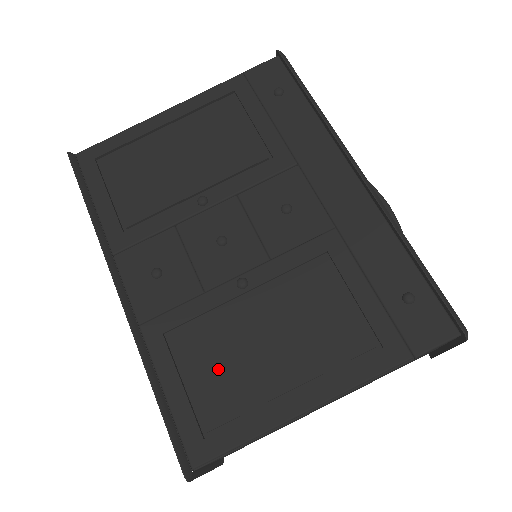
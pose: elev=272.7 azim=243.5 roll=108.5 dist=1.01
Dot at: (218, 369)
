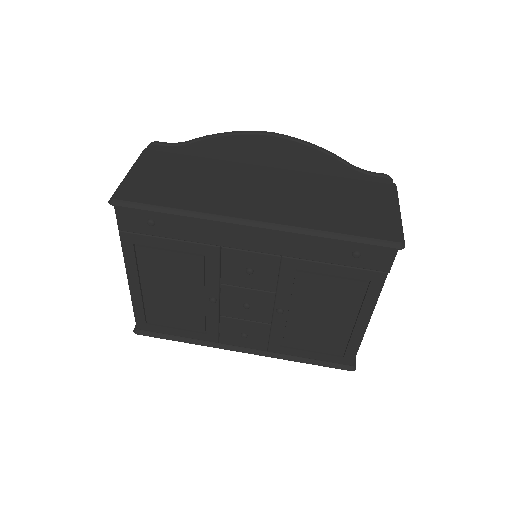
Dot at: (316, 339)
